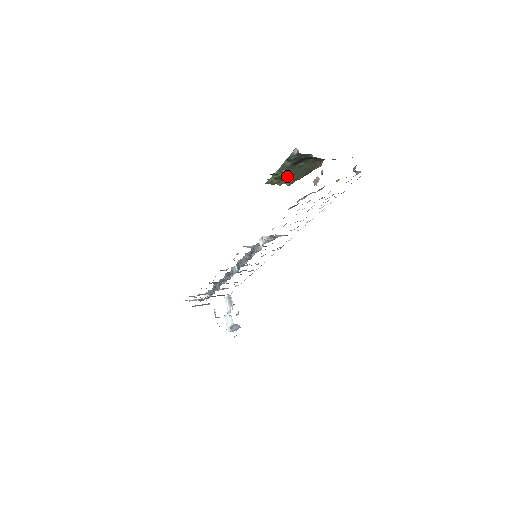
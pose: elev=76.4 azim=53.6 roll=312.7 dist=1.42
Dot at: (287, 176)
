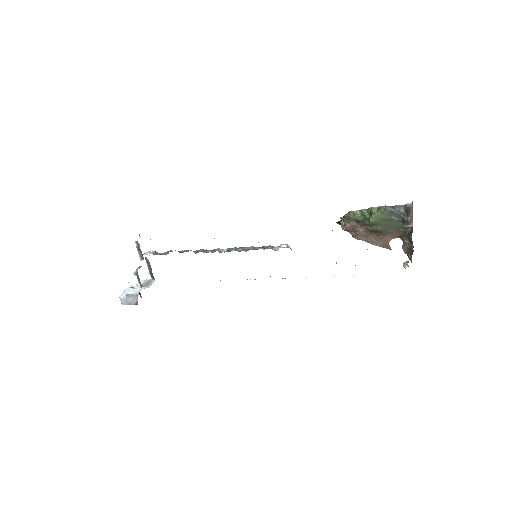
Dot at: (380, 215)
